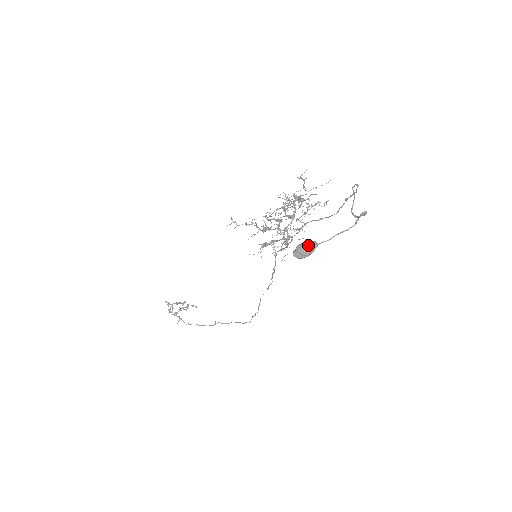
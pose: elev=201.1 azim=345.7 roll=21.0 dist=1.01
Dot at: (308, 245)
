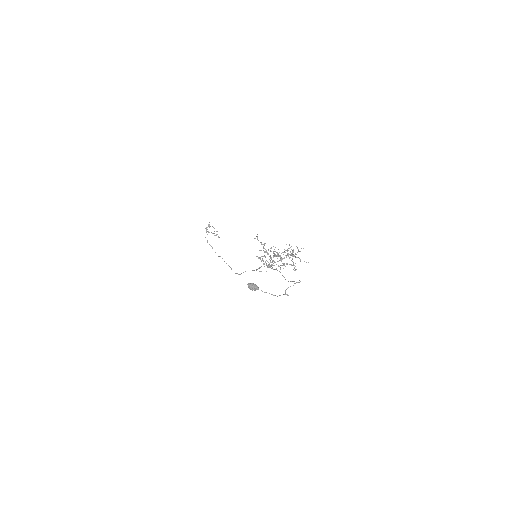
Dot at: (255, 287)
